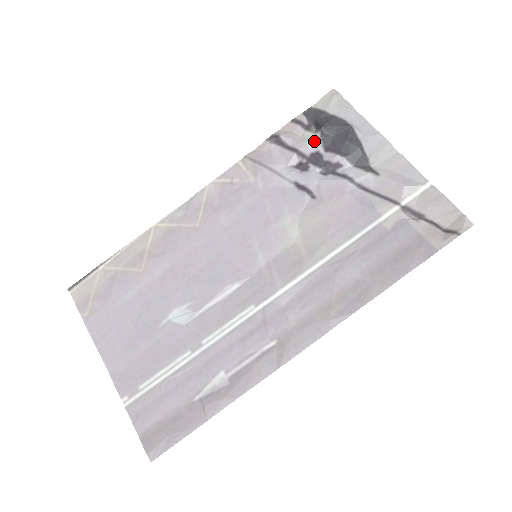
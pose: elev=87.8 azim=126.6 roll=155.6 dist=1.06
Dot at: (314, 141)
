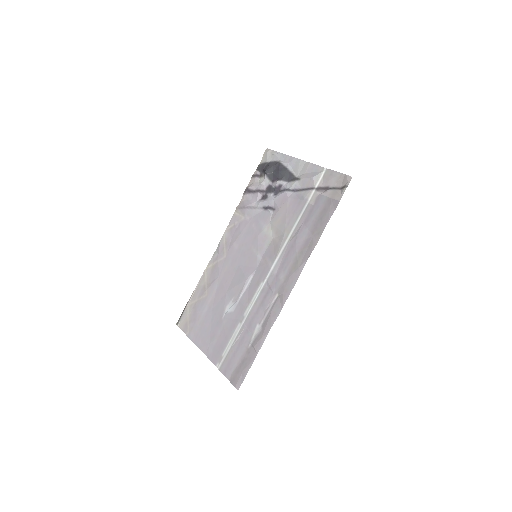
Dot at: (265, 181)
